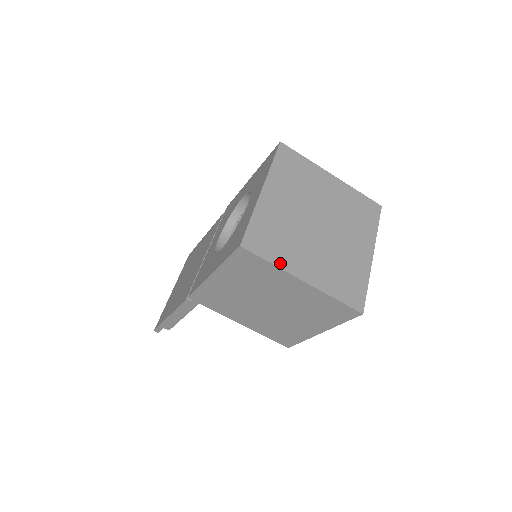
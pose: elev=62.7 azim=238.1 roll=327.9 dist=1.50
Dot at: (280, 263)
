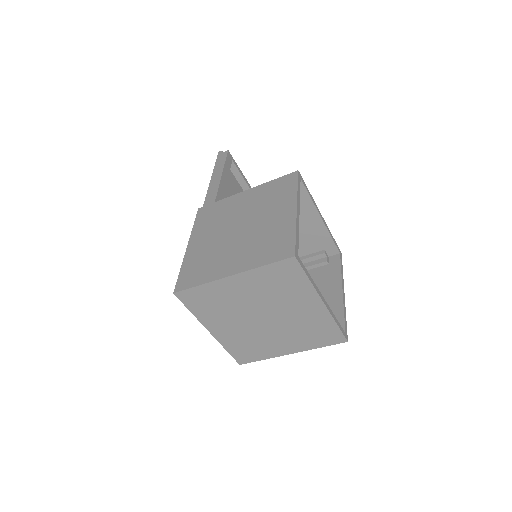
Dot at: (268, 356)
